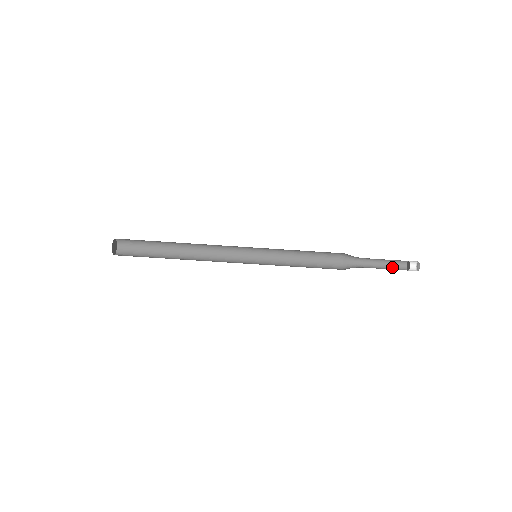
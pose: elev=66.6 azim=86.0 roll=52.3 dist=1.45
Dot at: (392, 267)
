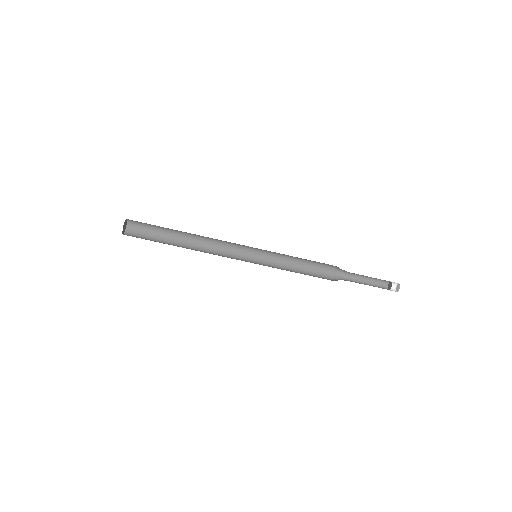
Dot at: (375, 286)
